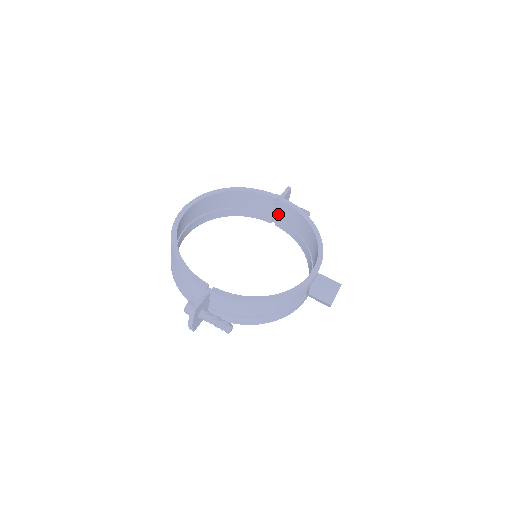
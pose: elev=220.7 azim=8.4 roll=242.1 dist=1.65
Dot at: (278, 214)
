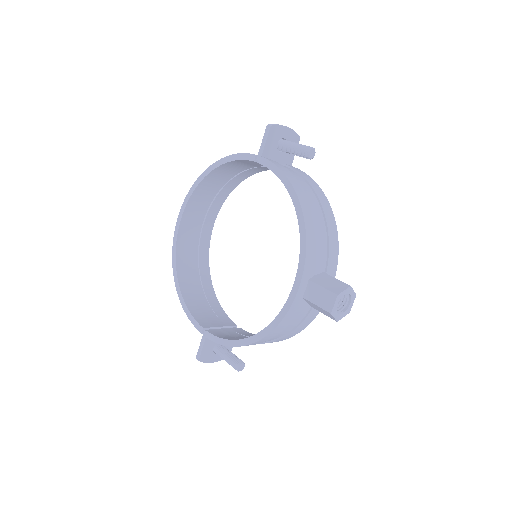
Dot at: occluded
